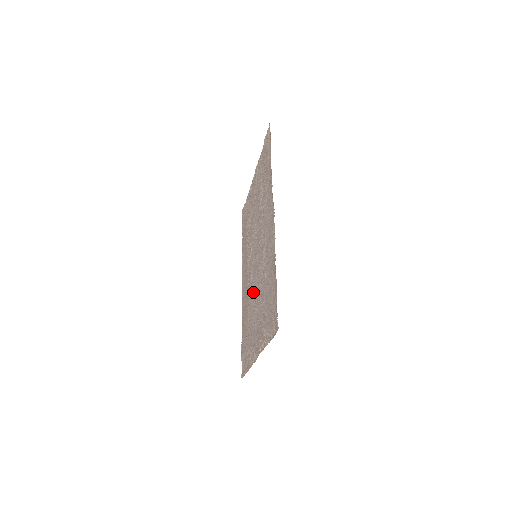
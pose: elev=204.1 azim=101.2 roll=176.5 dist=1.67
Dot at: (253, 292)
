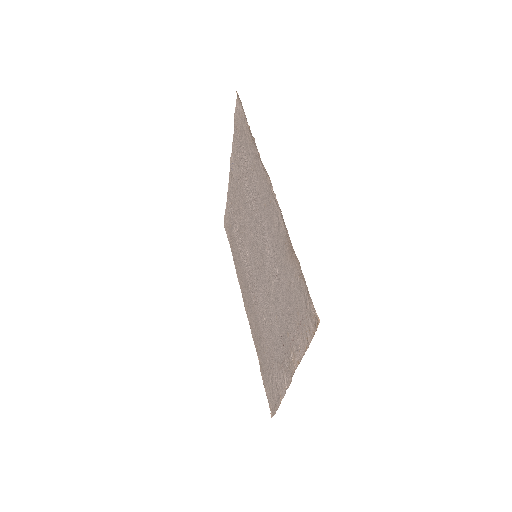
Dot at: (263, 301)
